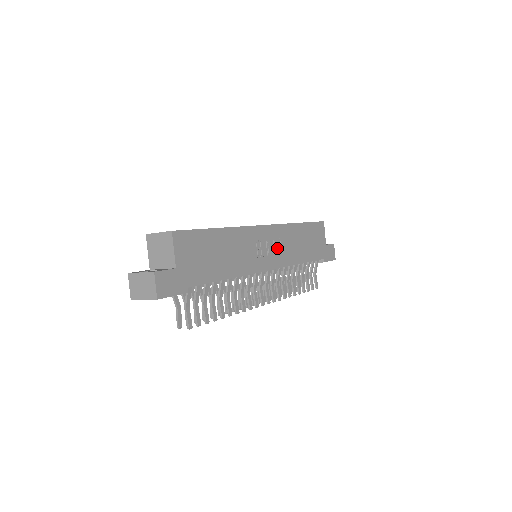
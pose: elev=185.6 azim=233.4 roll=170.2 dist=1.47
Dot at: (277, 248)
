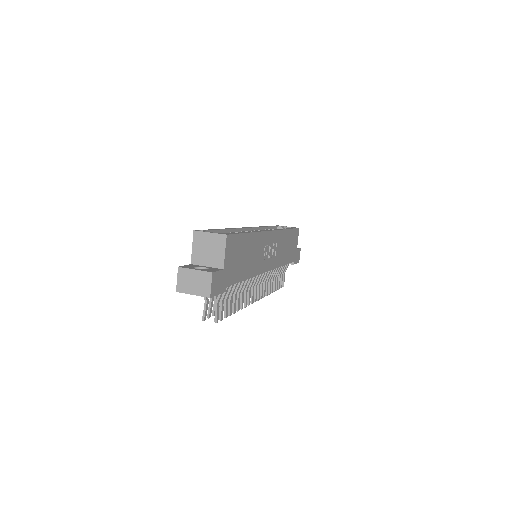
Dot at: (274, 251)
